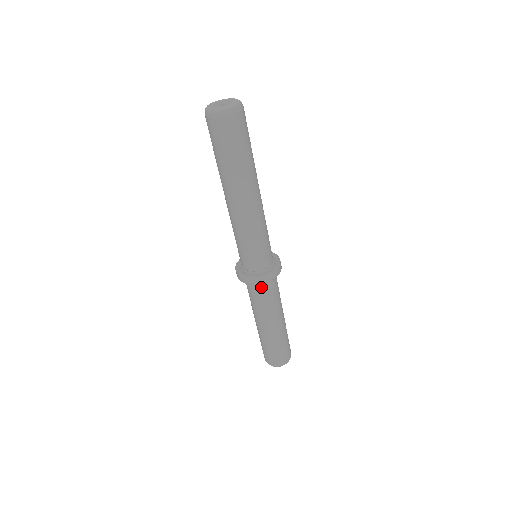
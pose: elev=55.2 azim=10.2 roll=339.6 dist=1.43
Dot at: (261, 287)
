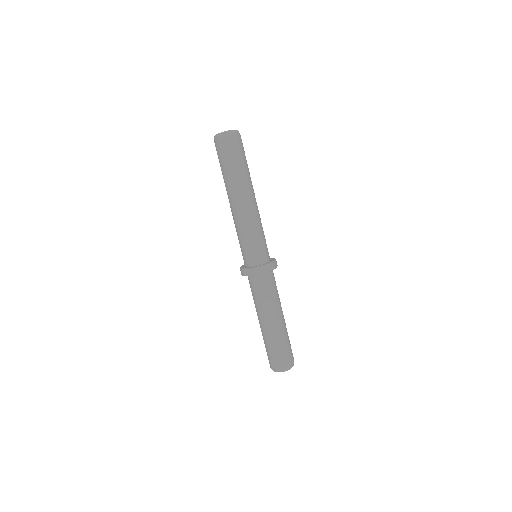
Dot at: (270, 277)
